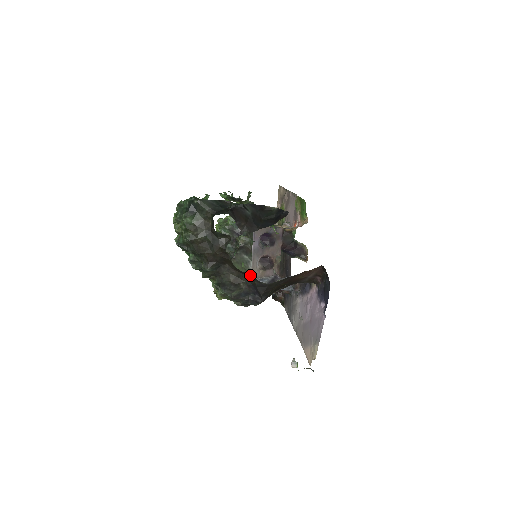
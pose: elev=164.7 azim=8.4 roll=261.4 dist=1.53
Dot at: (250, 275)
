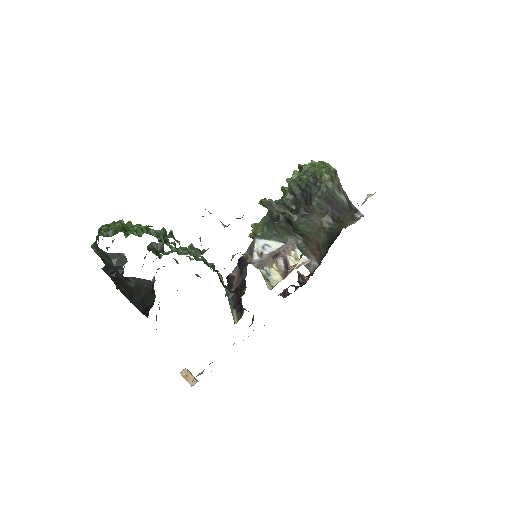
Dot at: occluded
